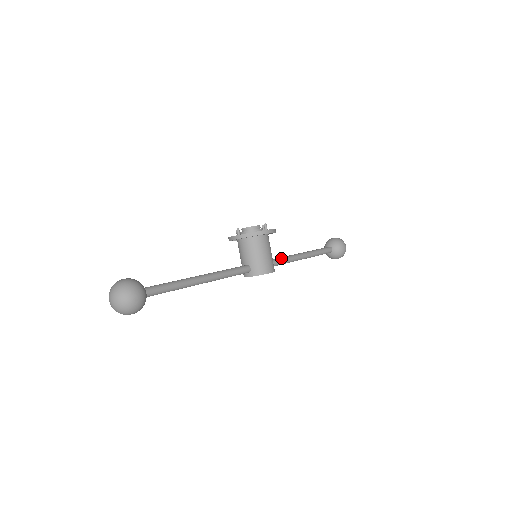
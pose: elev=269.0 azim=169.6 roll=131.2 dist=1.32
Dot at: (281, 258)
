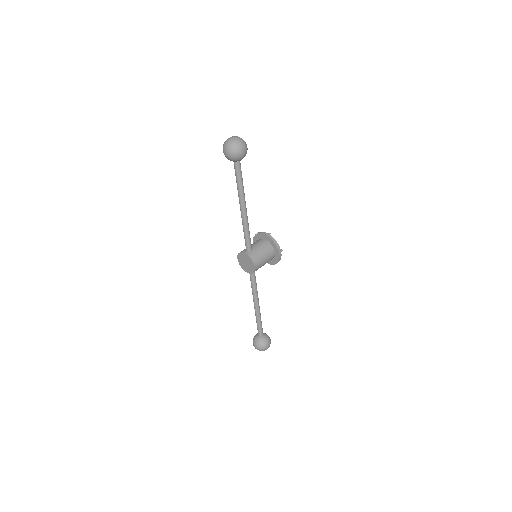
Dot at: occluded
